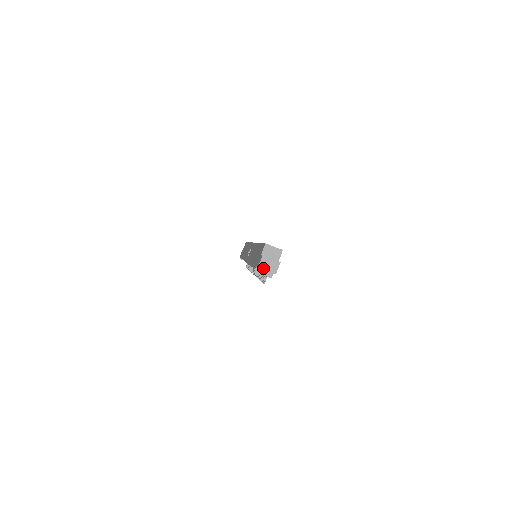
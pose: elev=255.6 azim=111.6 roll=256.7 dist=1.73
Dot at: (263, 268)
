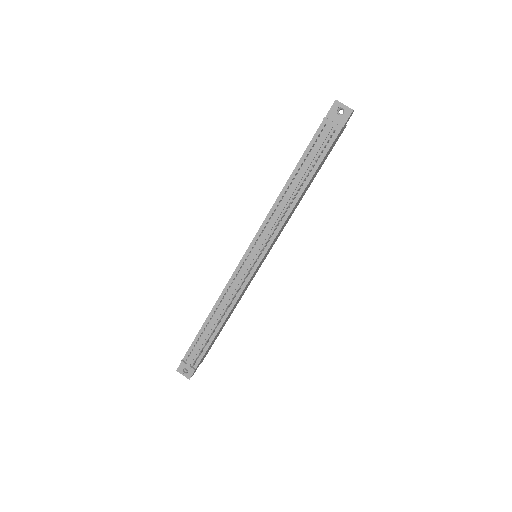
Dot at: (340, 102)
